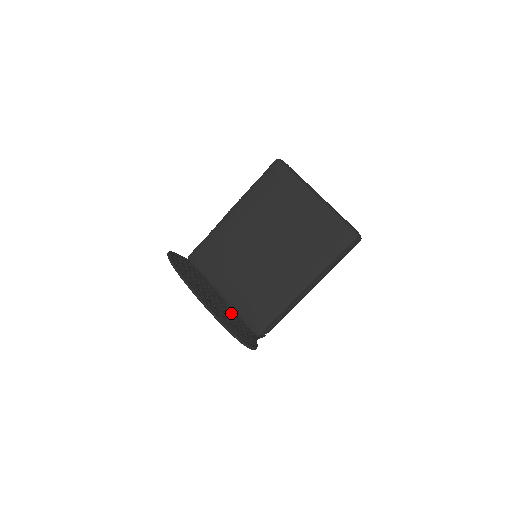
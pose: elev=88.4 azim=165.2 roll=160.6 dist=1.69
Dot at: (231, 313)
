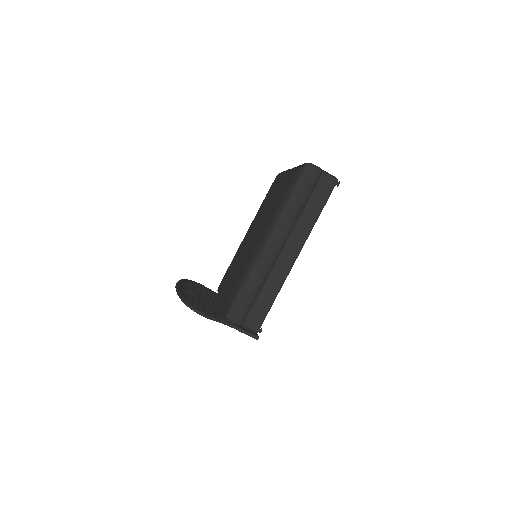
Dot at: (215, 307)
